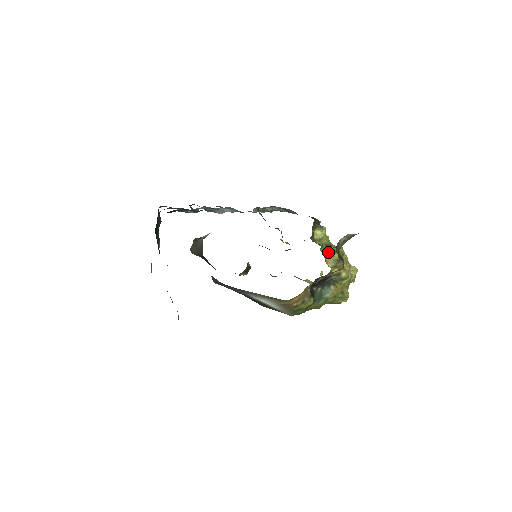
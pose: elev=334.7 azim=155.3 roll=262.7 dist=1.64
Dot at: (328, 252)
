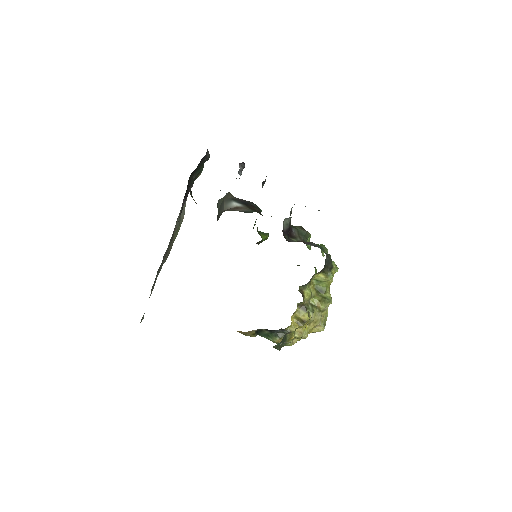
Dot at: (303, 308)
